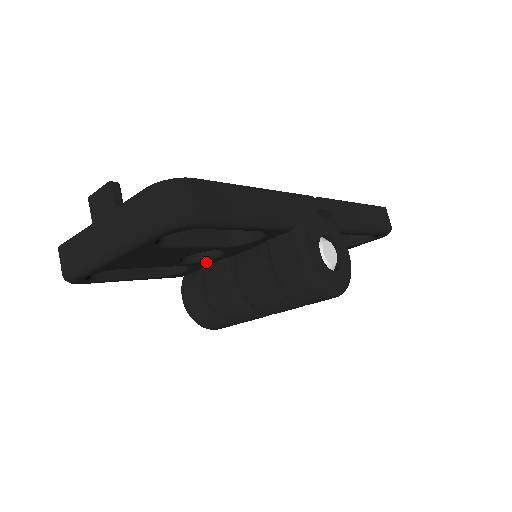
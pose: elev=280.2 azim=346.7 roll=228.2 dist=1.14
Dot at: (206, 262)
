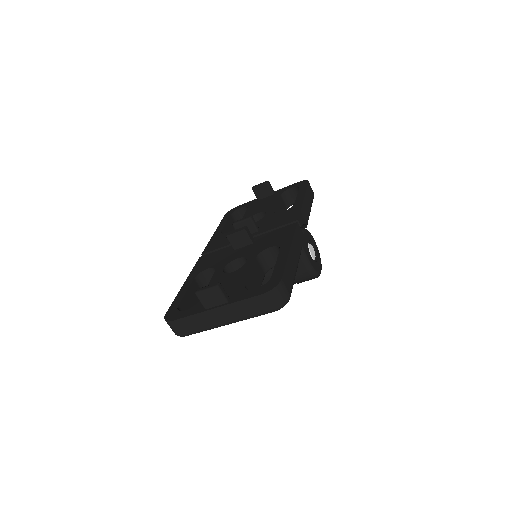
Dot at: occluded
